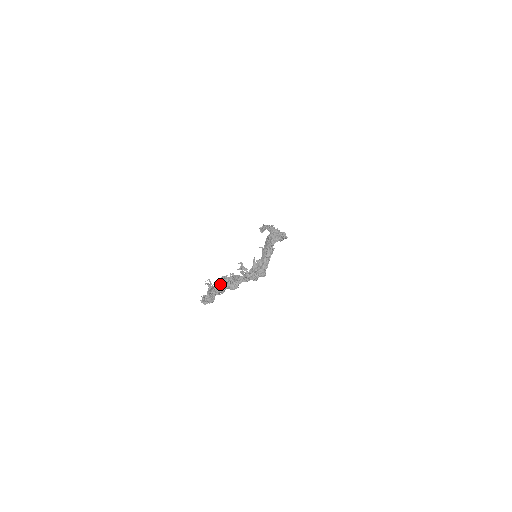
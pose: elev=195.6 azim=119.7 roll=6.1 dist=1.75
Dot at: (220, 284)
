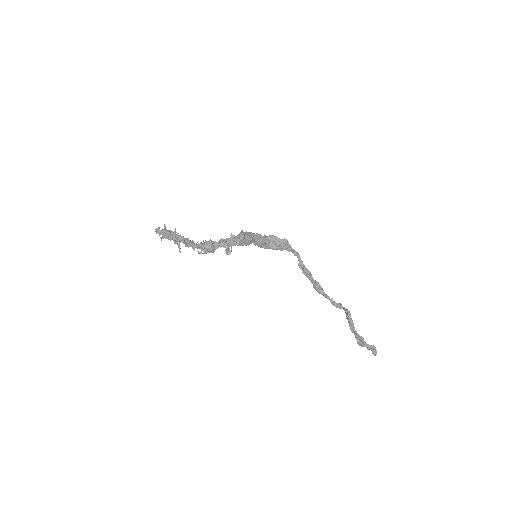
Dot at: occluded
